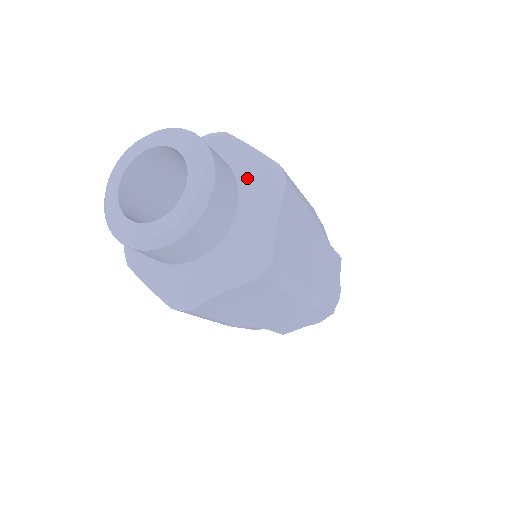
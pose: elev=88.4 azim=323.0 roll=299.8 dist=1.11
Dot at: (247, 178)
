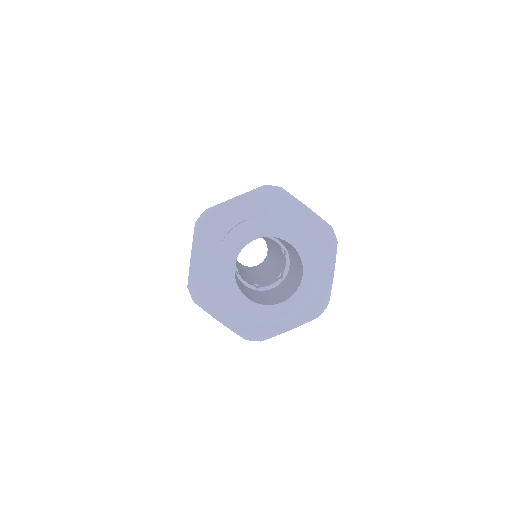
Dot at: occluded
